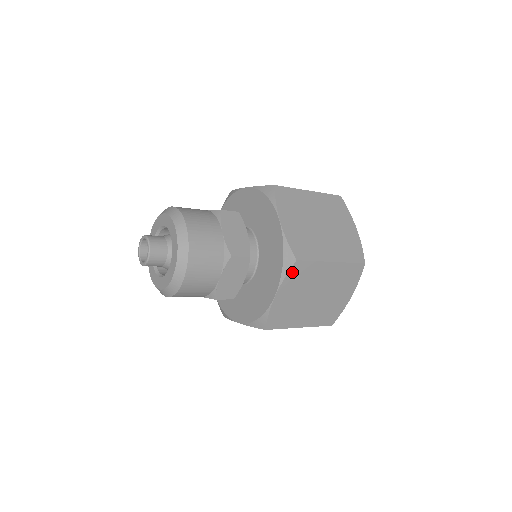
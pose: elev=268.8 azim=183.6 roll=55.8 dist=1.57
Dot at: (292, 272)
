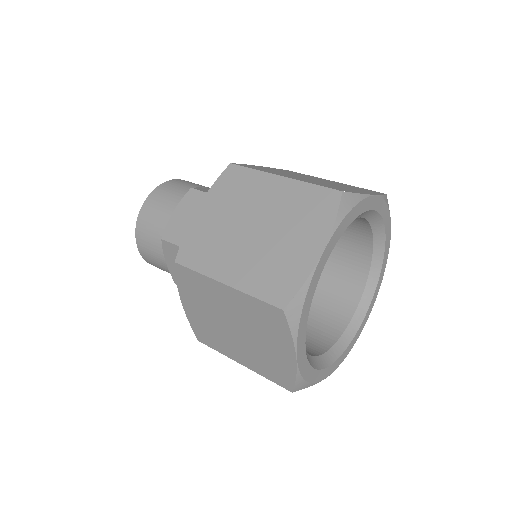
Dot at: (223, 179)
